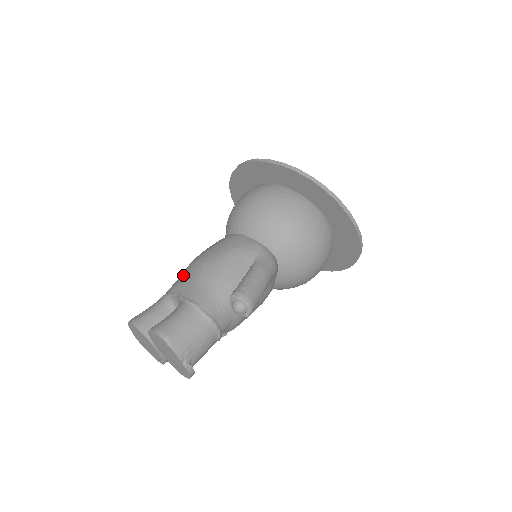
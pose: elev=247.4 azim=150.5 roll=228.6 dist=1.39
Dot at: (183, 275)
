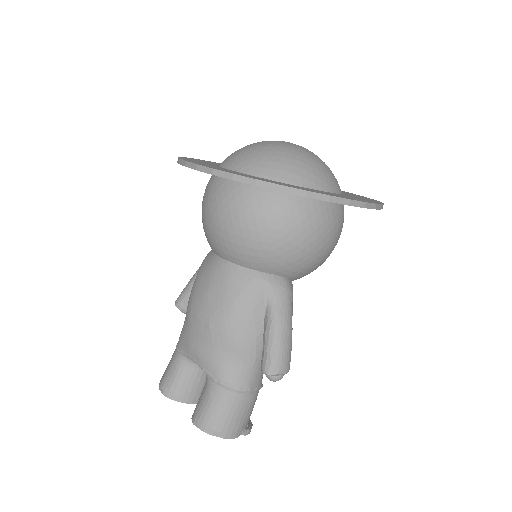
Dot at: (190, 333)
